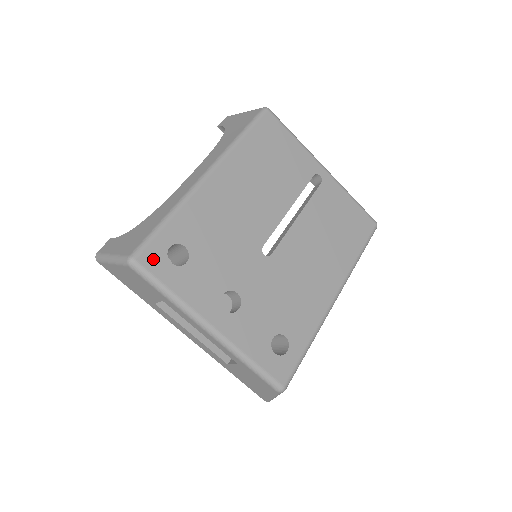
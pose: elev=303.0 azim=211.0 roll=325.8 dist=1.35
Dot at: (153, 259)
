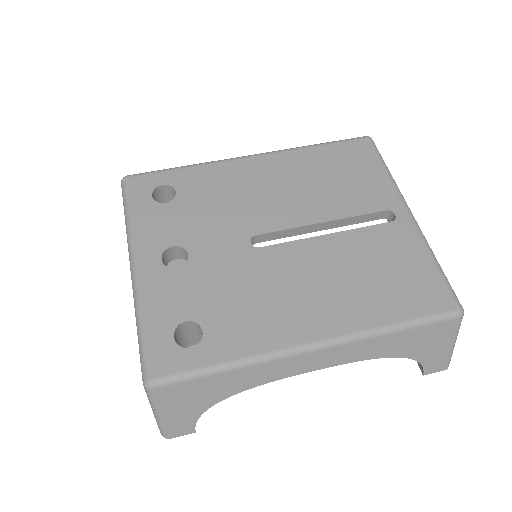
Dot at: (140, 185)
